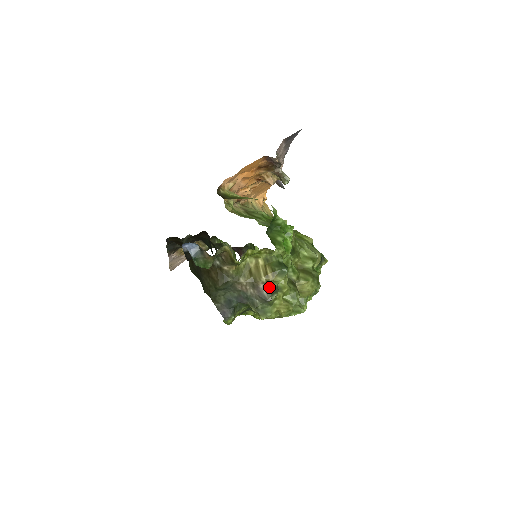
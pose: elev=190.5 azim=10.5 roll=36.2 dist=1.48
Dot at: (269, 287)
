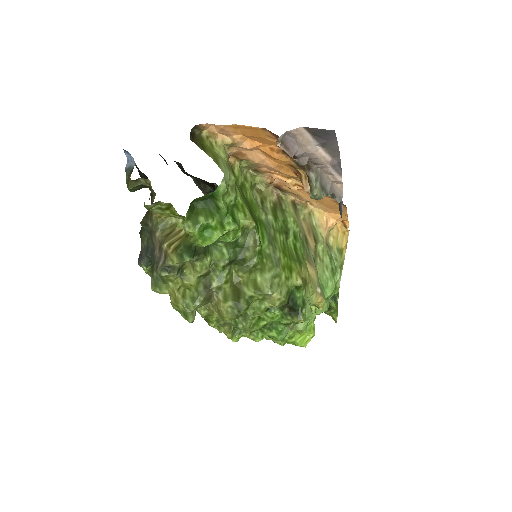
Dot at: (165, 259)
